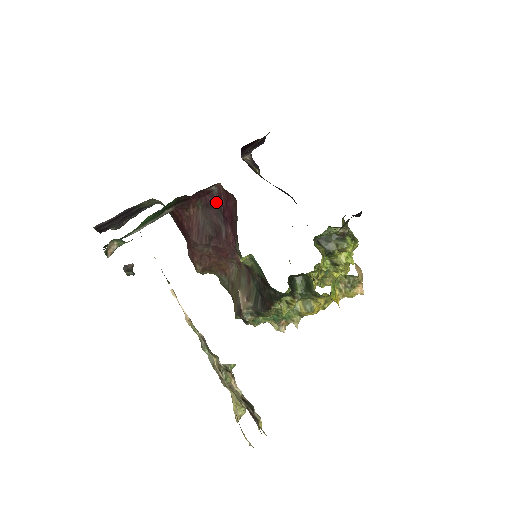
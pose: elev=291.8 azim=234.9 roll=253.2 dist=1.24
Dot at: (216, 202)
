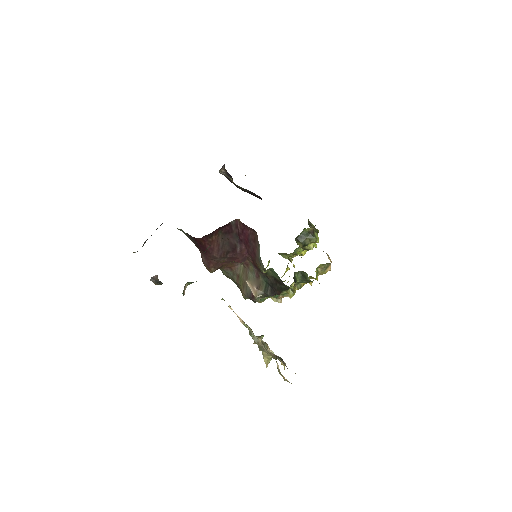
Dot at: (233, 230)
